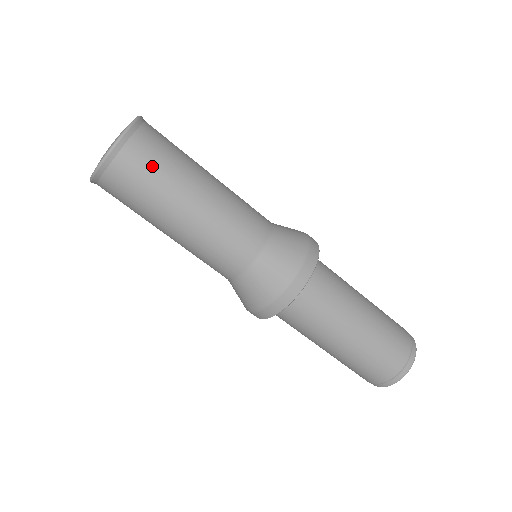
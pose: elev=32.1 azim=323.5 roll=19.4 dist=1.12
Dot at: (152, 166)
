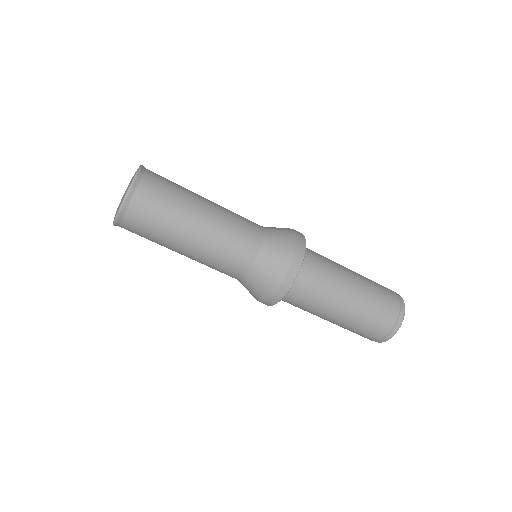
Dot at: (153, 217)
